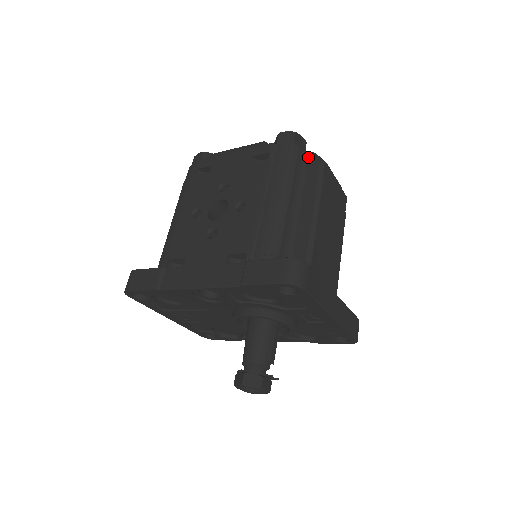
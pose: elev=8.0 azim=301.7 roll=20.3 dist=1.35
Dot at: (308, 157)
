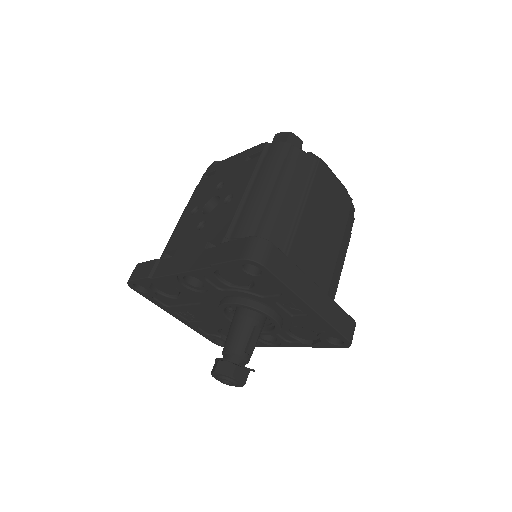
Dot at: (300, 154)
